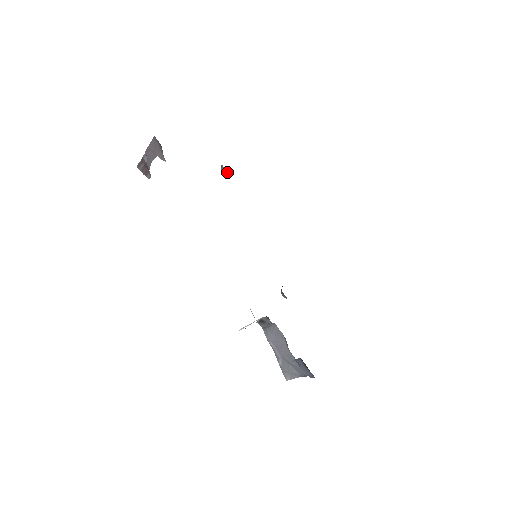
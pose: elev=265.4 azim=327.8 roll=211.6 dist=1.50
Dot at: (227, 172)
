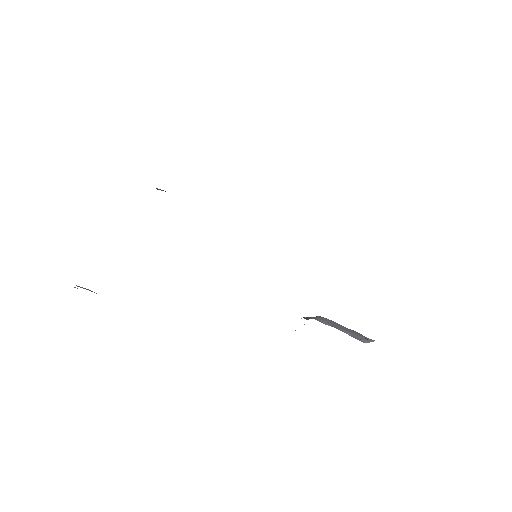
Dot at: occluded
